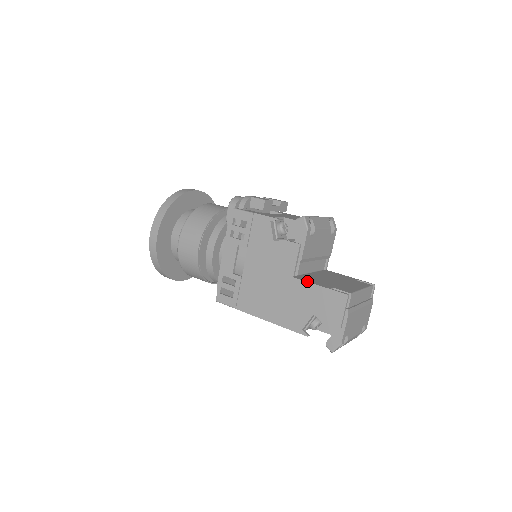
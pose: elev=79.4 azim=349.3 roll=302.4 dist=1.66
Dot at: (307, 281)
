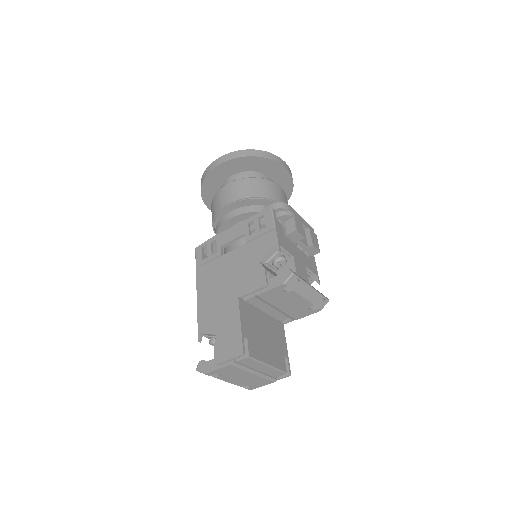
Dot at: (241, 312)
